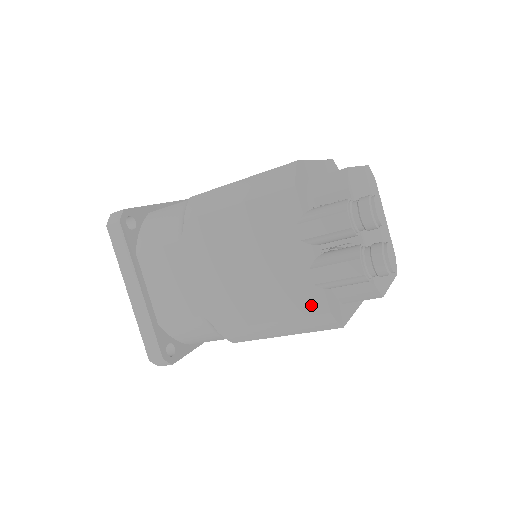
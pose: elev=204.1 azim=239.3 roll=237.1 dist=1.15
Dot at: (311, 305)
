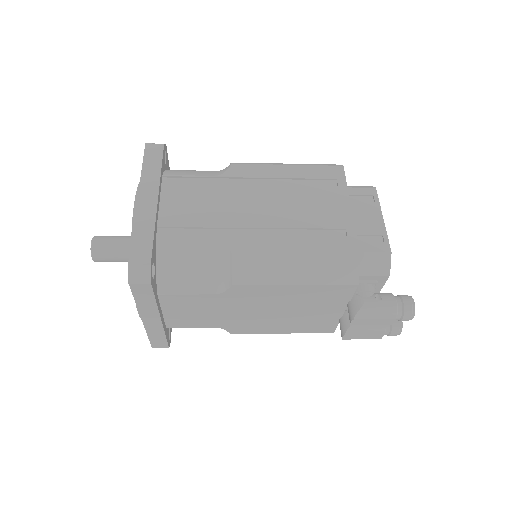
Dot at: (322, 330)
